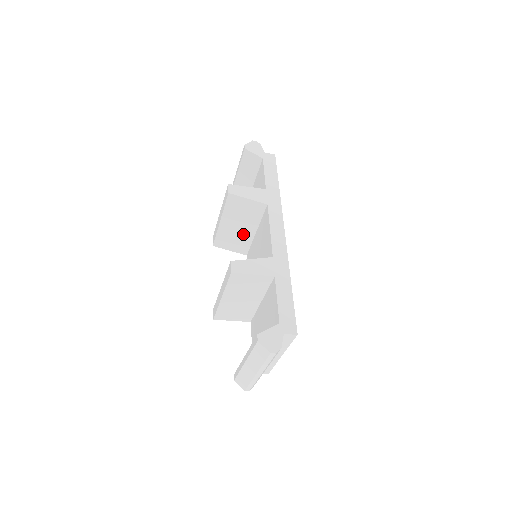
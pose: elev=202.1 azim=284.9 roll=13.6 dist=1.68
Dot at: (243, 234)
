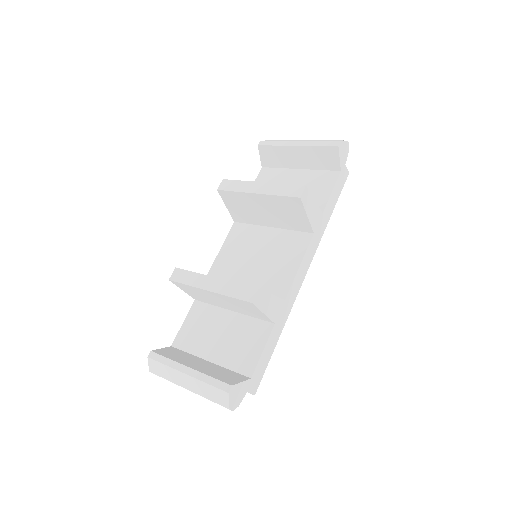
Dot at: (258, 216)
